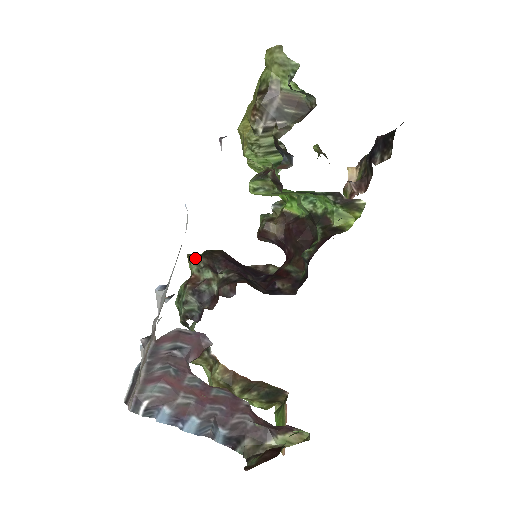
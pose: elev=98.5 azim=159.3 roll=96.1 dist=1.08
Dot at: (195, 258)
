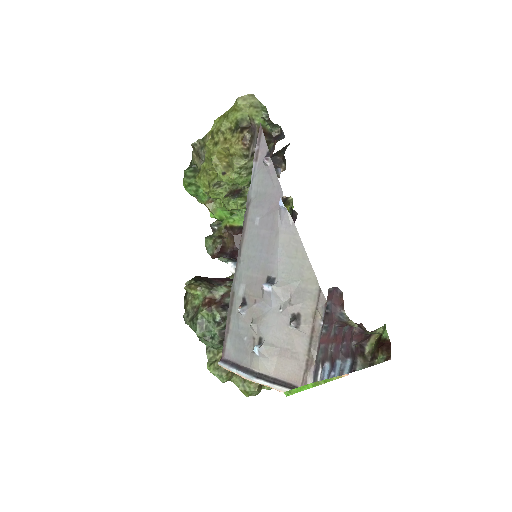
Dot at: (200, 284)
